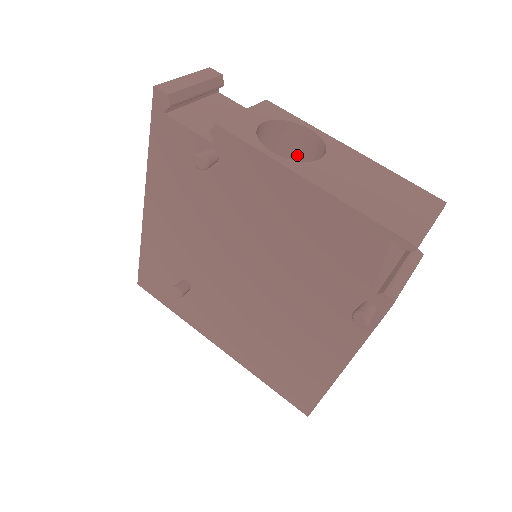
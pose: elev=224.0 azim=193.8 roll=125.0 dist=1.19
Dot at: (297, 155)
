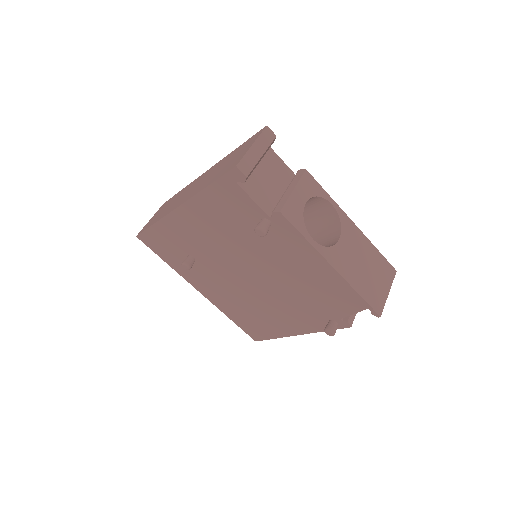
Dot at: (314, 211)
